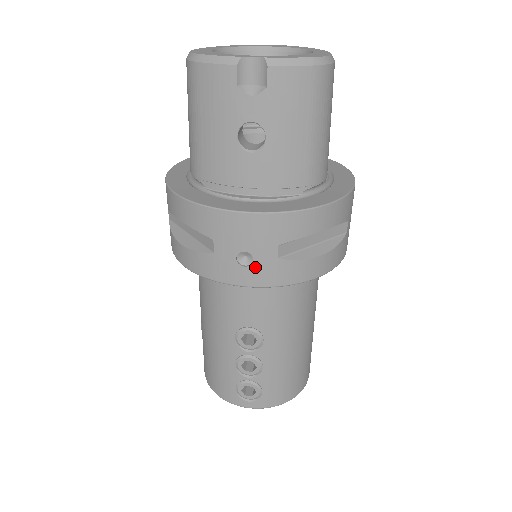
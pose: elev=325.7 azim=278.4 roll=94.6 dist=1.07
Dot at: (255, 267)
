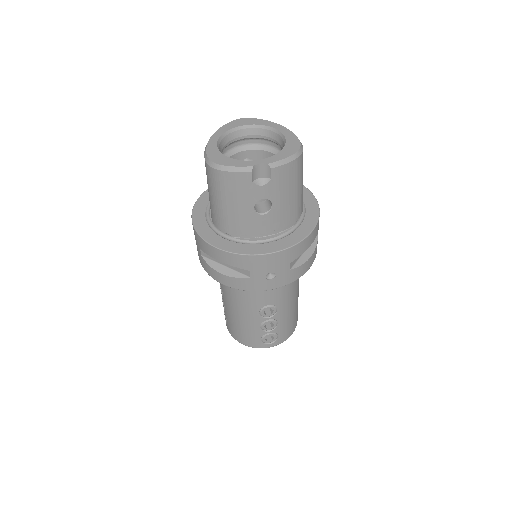
Dot at: (277, 278)
